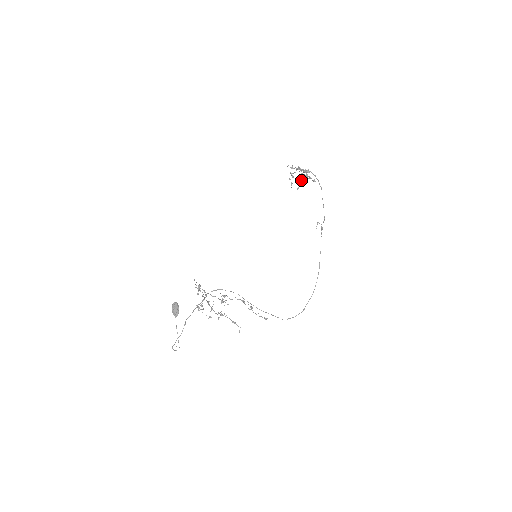
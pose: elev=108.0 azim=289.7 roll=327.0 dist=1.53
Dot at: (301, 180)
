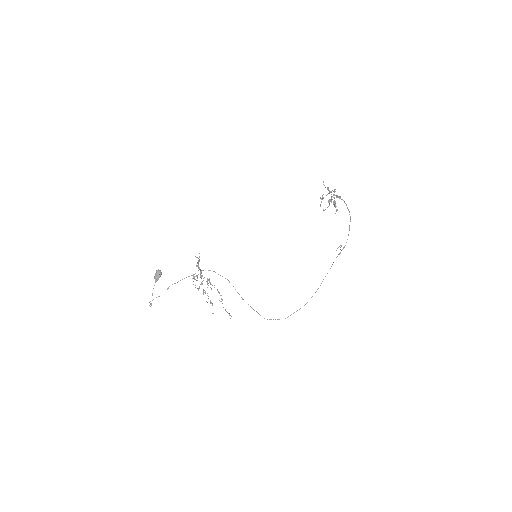
Dot at: occluded
